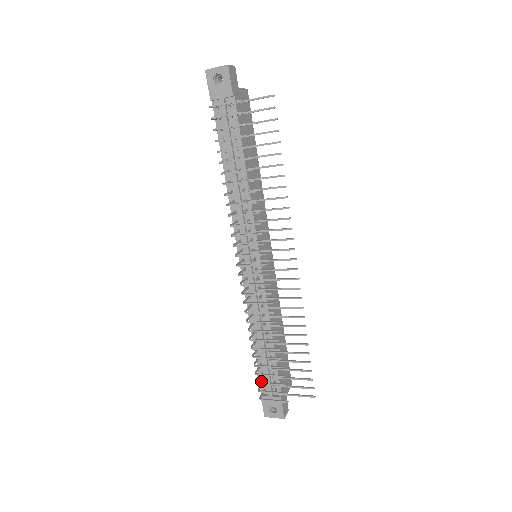
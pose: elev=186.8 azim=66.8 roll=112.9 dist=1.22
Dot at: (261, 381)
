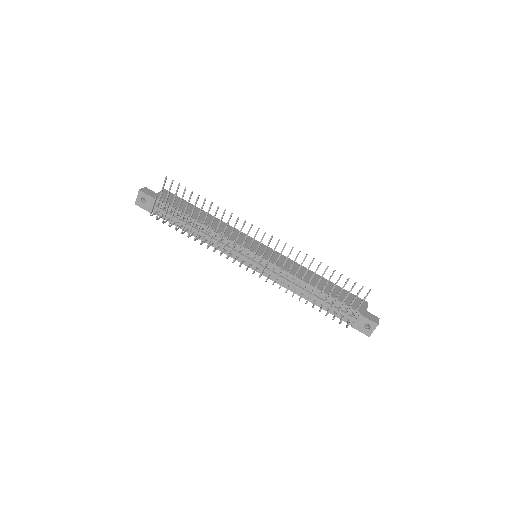
Dot at: occluded
